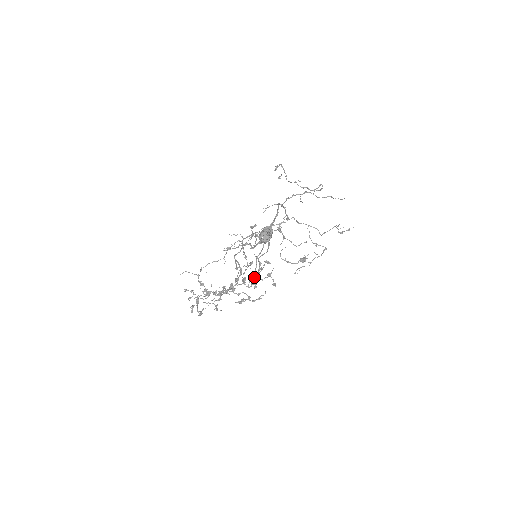
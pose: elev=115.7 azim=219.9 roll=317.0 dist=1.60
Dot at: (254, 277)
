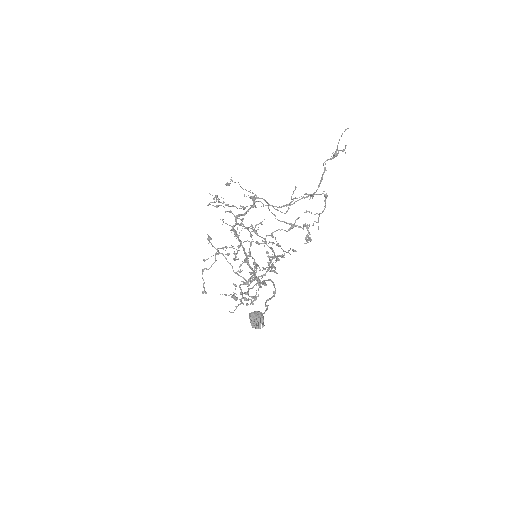
Dot at: occluded
